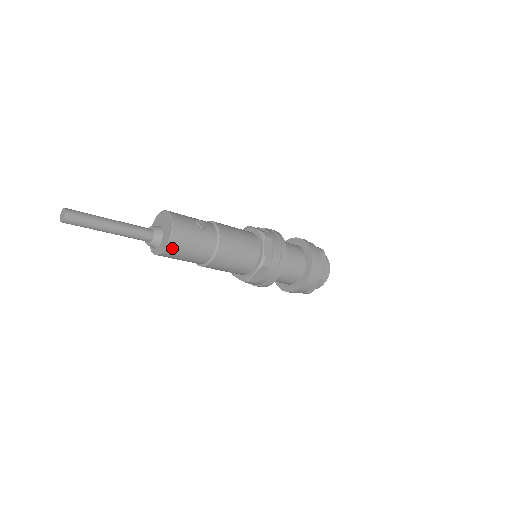
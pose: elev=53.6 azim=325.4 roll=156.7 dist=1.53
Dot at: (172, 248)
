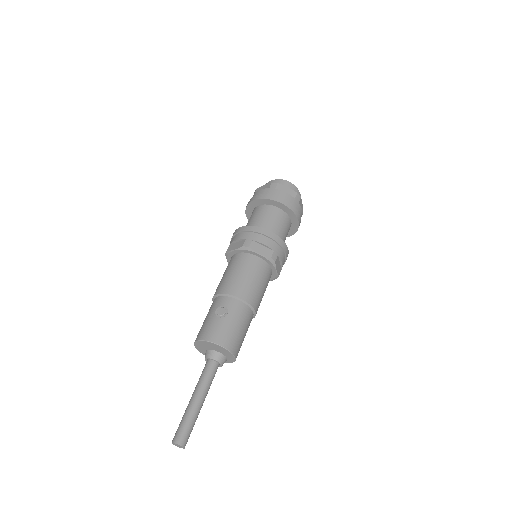
Dot at: (236, 350)
